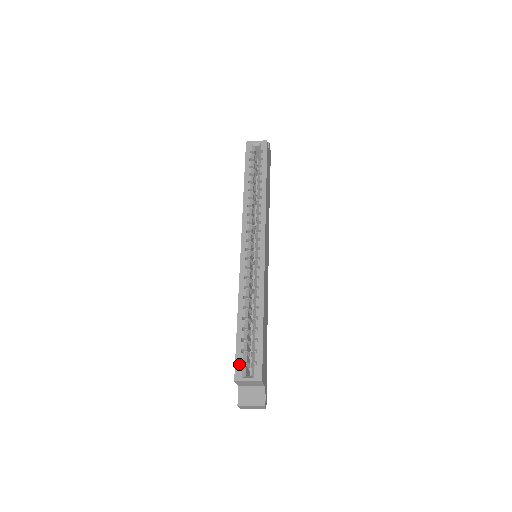
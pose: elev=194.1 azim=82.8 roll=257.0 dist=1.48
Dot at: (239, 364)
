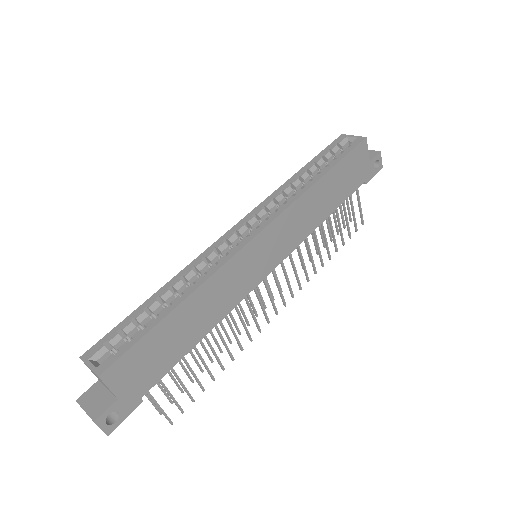
Dot at: (102, 342)
